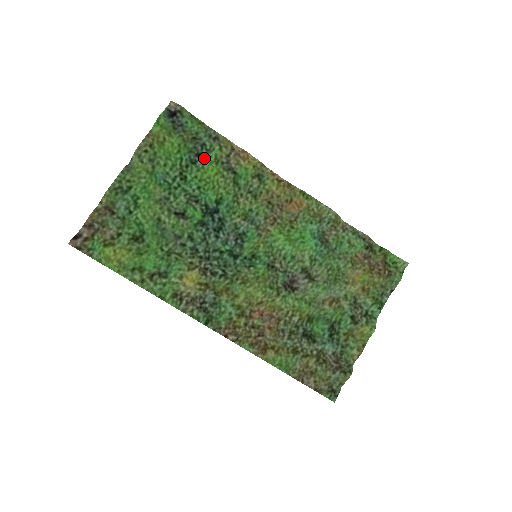
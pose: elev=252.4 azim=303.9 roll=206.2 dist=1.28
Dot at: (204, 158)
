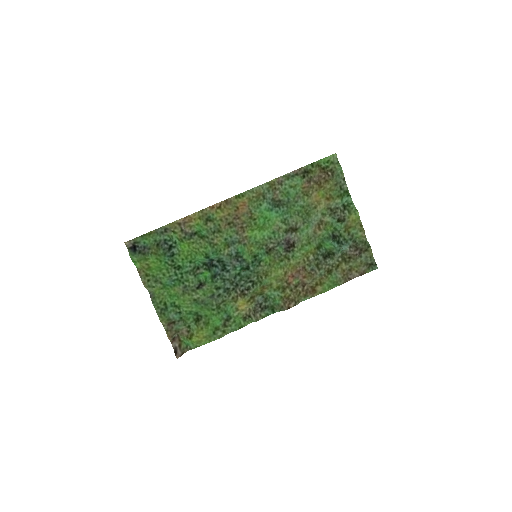
Dot at: (174, 246)
